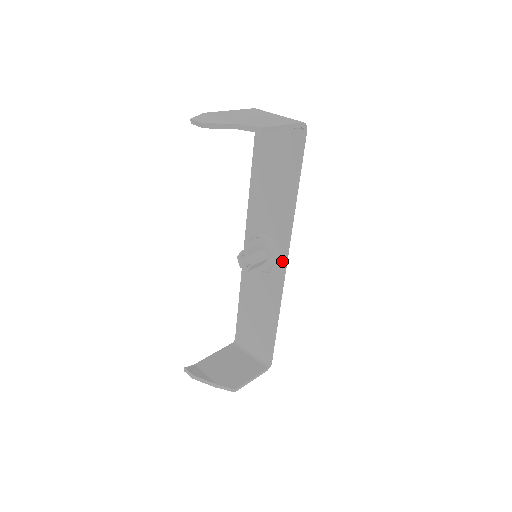
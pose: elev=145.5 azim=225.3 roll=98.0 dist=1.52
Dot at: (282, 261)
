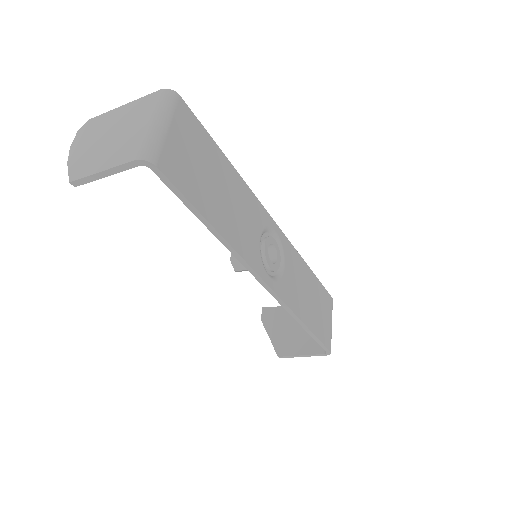
Dot at: occluded
